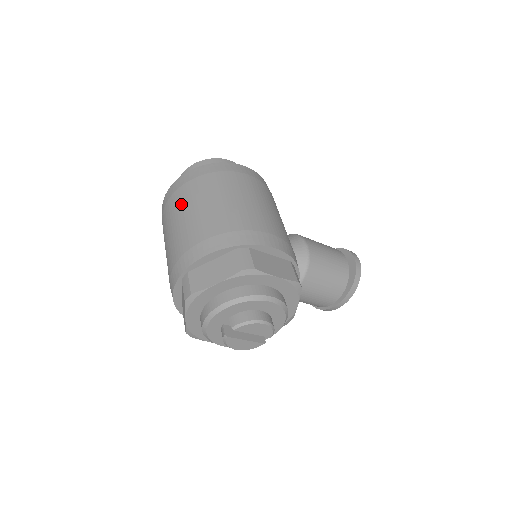
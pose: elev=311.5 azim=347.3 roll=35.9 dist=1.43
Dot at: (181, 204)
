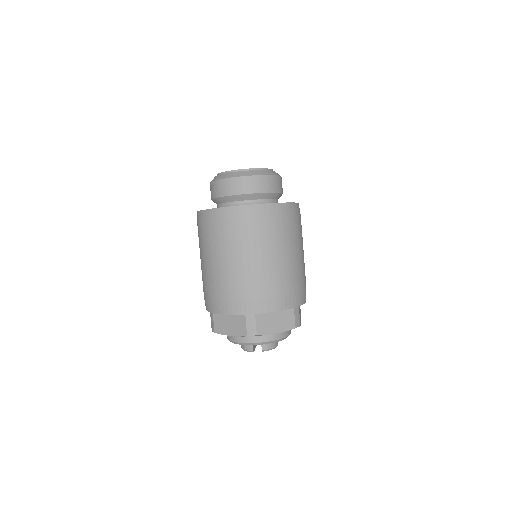
Dot at: (259, 242)
